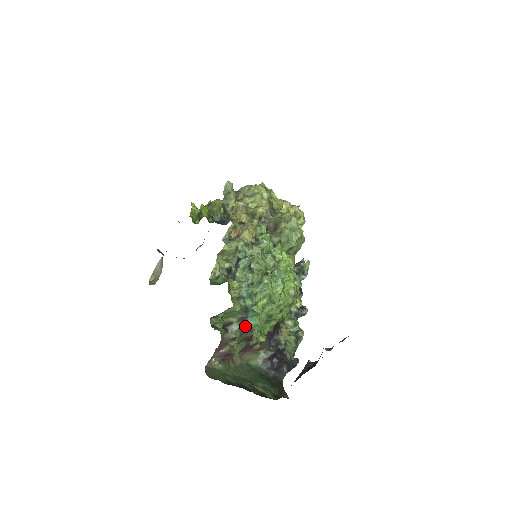
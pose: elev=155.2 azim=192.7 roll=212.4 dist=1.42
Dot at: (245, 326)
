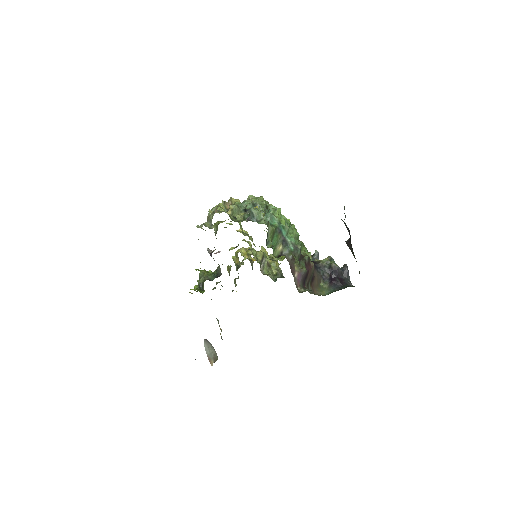
Dot at: (290, 248)
